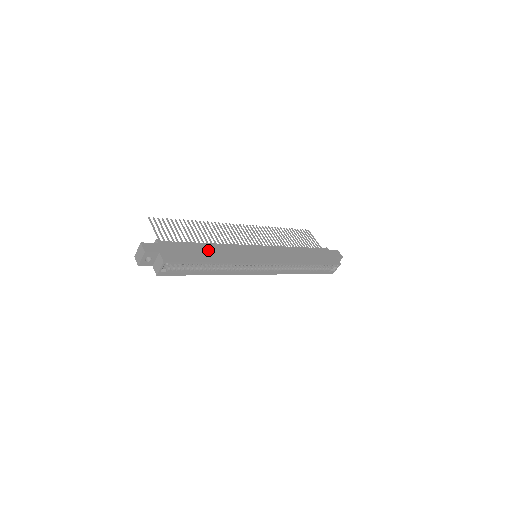
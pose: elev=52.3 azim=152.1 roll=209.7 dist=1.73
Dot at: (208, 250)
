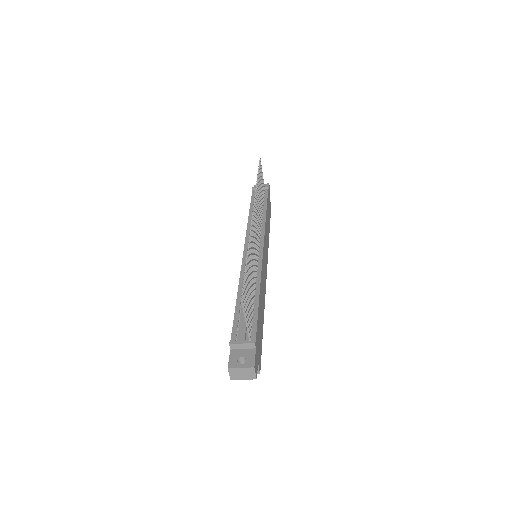
Dot at: (261, 306)
